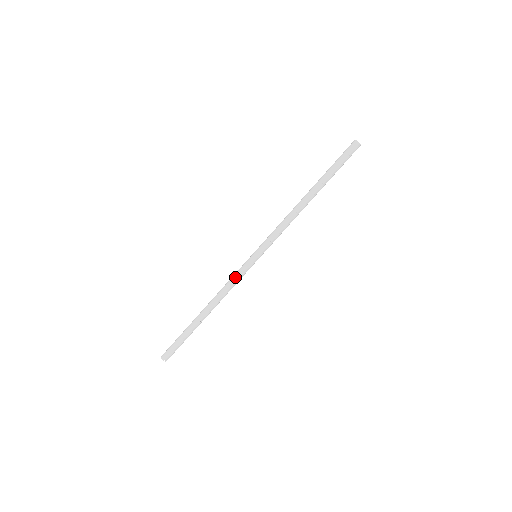
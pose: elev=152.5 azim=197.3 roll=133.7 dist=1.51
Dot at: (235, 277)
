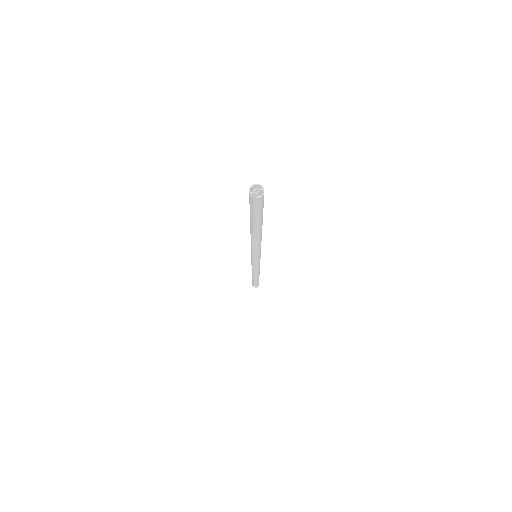
Dot at: (251, 264)
